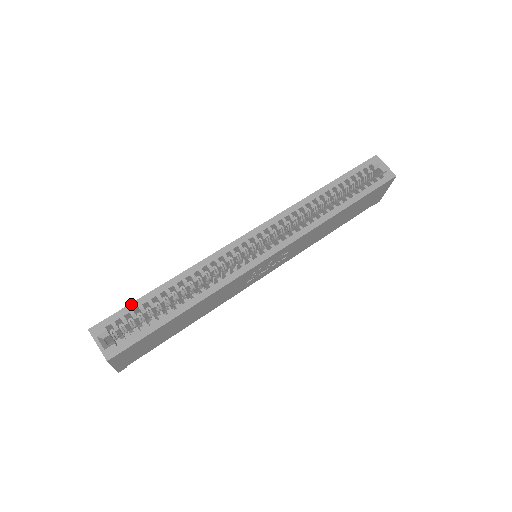
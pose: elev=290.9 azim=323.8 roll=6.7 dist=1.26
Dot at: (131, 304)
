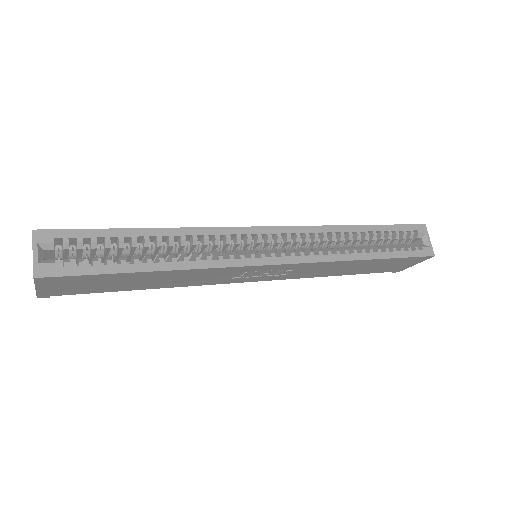
Dot at: (98, 229)
